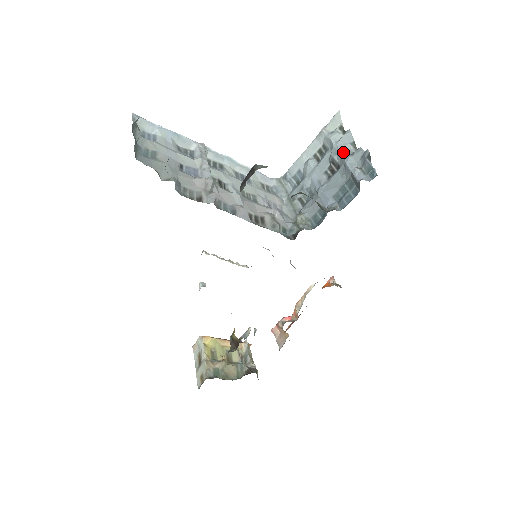
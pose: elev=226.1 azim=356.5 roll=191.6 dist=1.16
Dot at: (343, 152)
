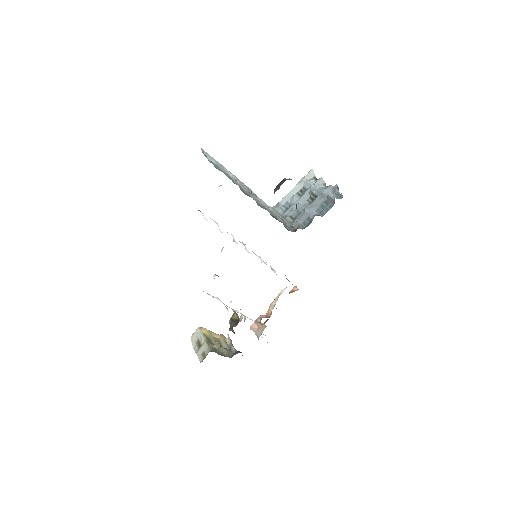
Dot at: (319, 188)
